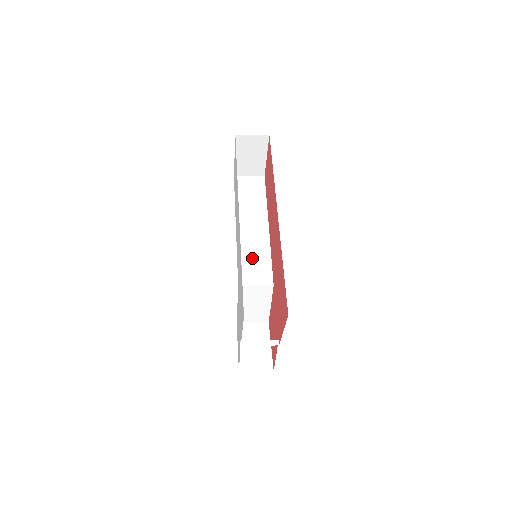
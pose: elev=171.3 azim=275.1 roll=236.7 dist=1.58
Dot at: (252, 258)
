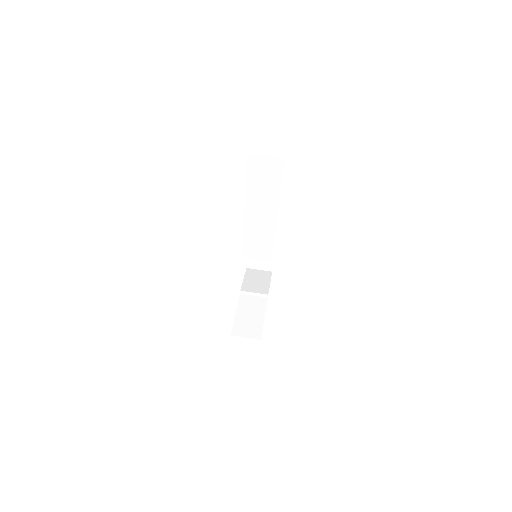
Dot at: (257, 239)
